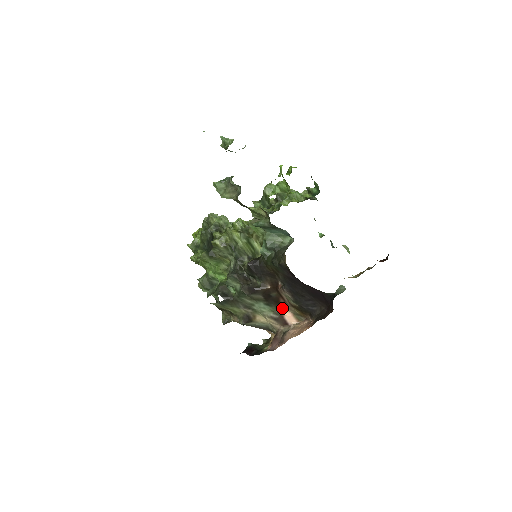
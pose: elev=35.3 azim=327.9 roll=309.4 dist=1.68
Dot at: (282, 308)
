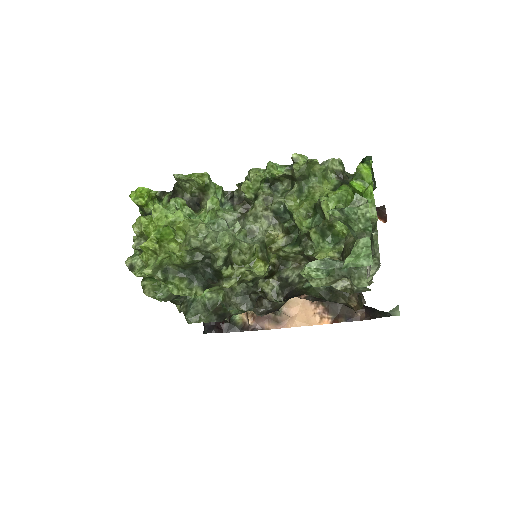
Dot at: occluded
